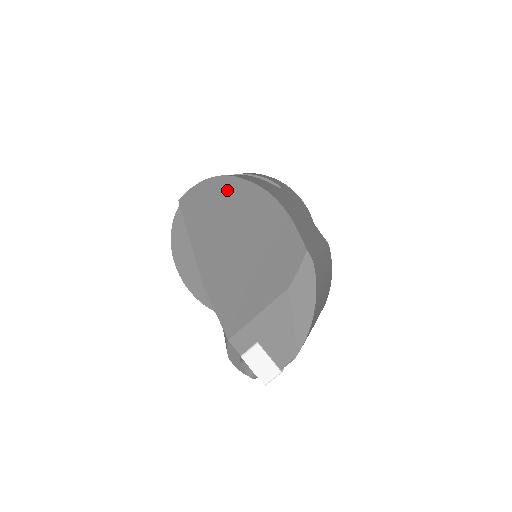
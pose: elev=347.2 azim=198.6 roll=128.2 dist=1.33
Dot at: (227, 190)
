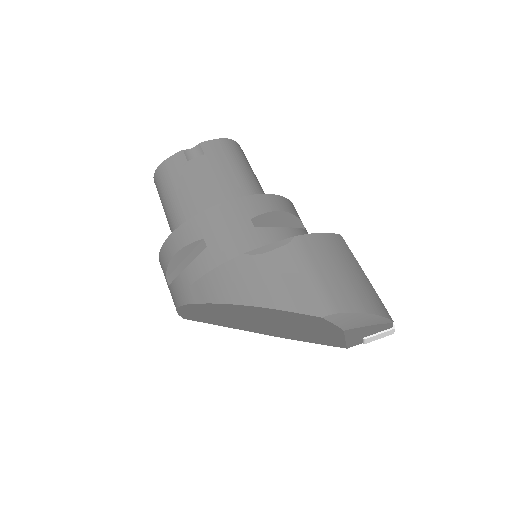
Dot at: (204, 310)
